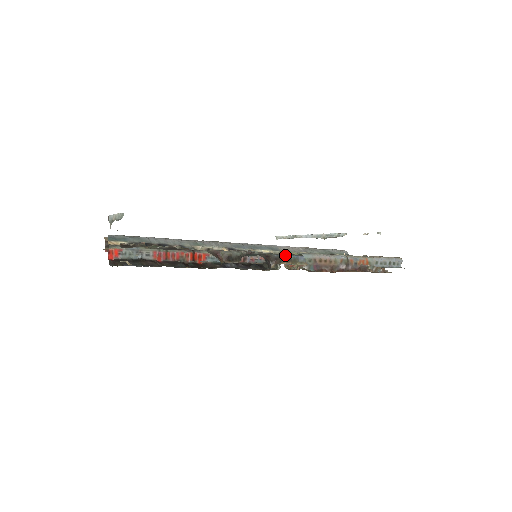
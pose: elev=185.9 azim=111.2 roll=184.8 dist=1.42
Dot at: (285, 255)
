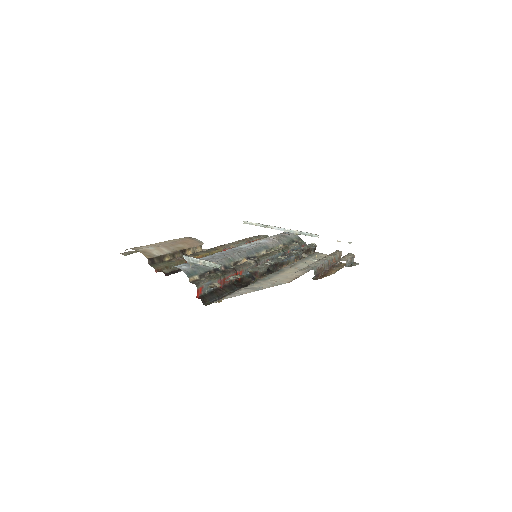
Dot at: (285, 259)
